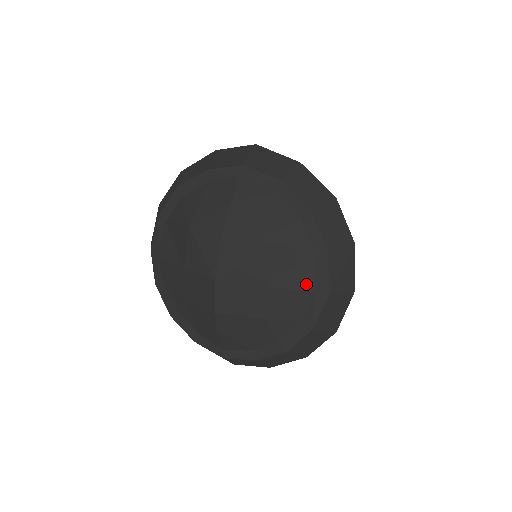
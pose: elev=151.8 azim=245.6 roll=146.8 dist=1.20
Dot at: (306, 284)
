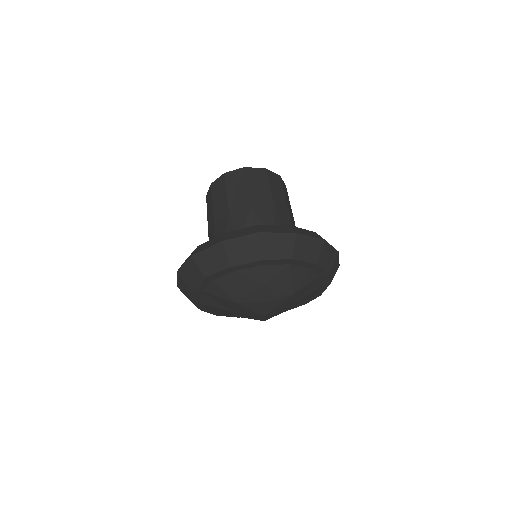
Dot at: (317, 288)
